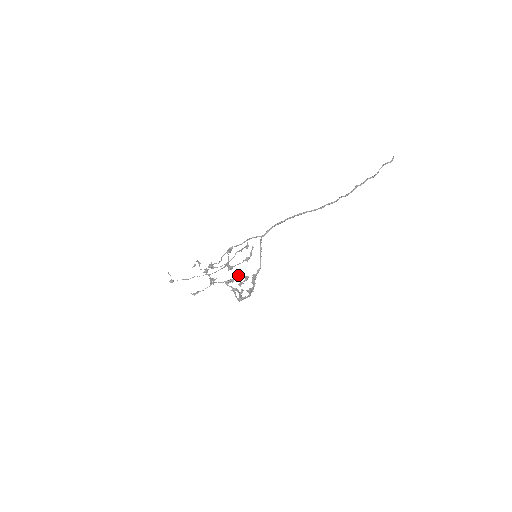
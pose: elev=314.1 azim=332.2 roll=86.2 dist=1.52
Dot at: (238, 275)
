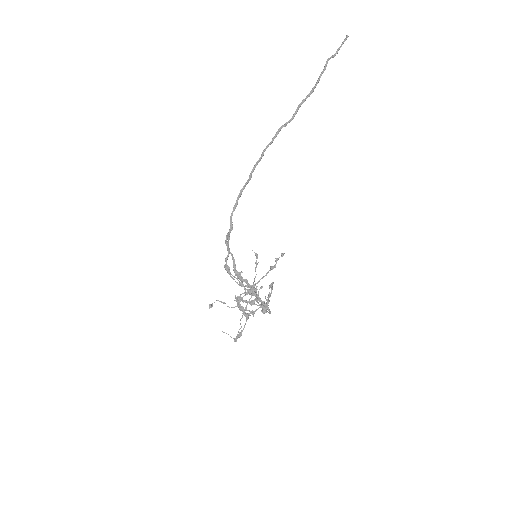
Dot at: (260, 288)
